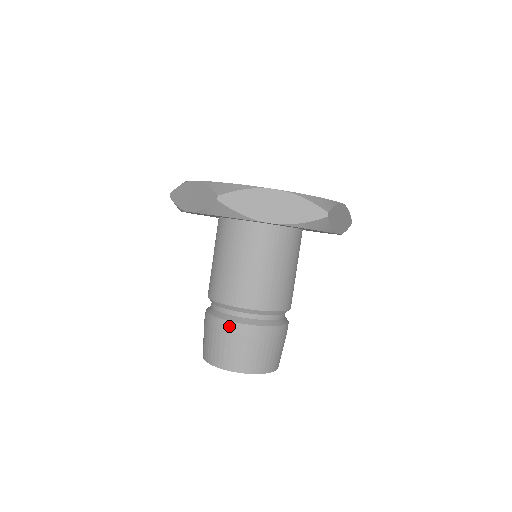
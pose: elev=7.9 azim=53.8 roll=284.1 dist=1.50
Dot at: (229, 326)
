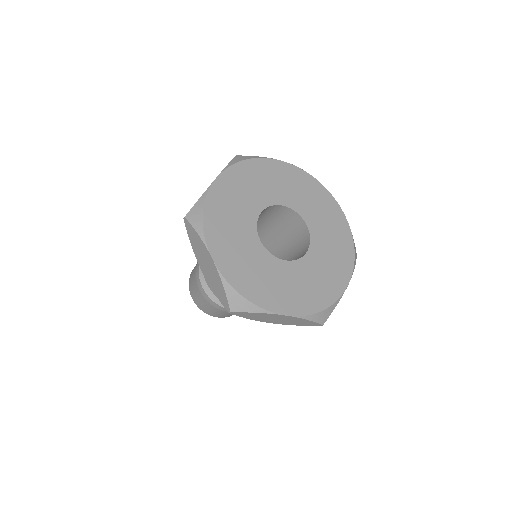
Dot at: (215, 305)
